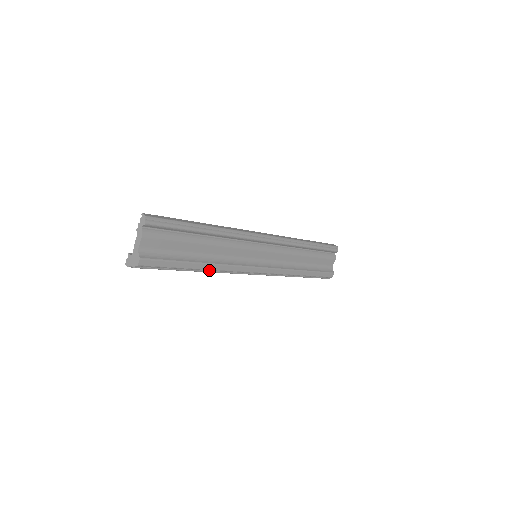
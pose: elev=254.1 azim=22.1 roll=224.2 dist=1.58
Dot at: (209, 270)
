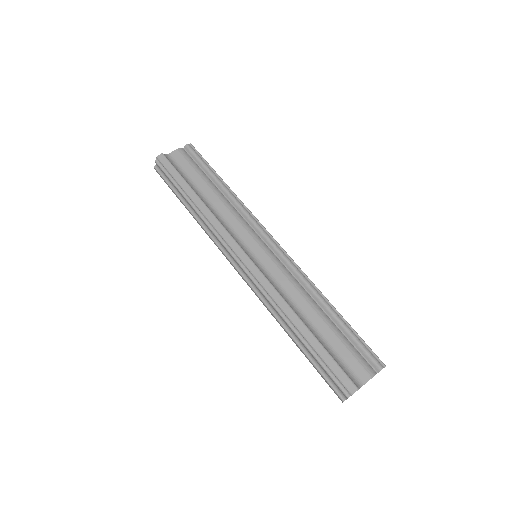
Dot at: (200, 210)
